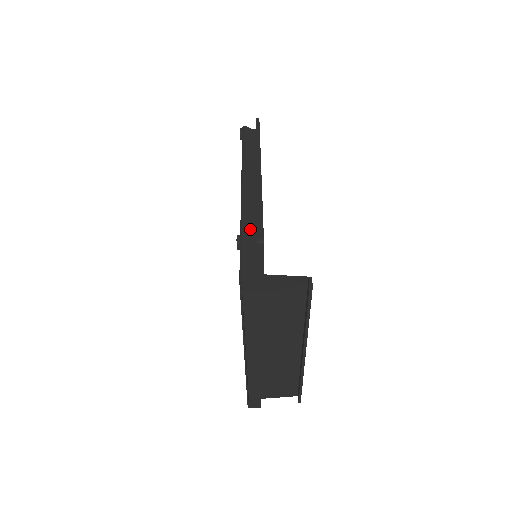
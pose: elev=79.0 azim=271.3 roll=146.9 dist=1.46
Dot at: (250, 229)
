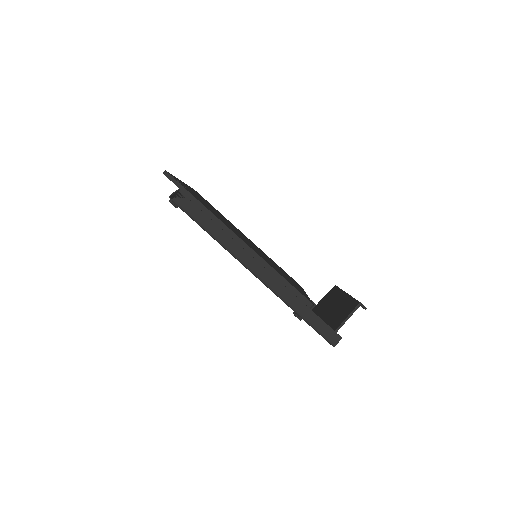
Dot at: (300, 307)
